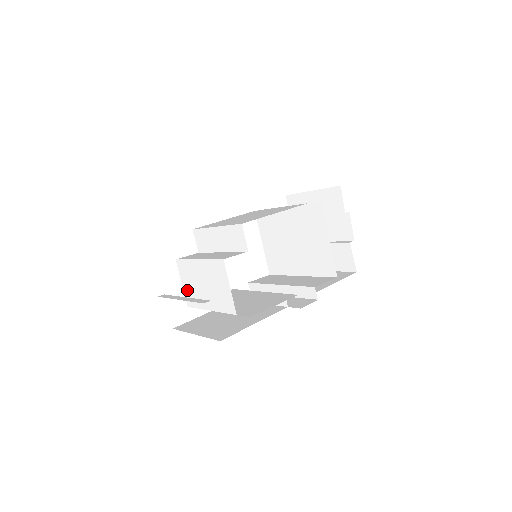
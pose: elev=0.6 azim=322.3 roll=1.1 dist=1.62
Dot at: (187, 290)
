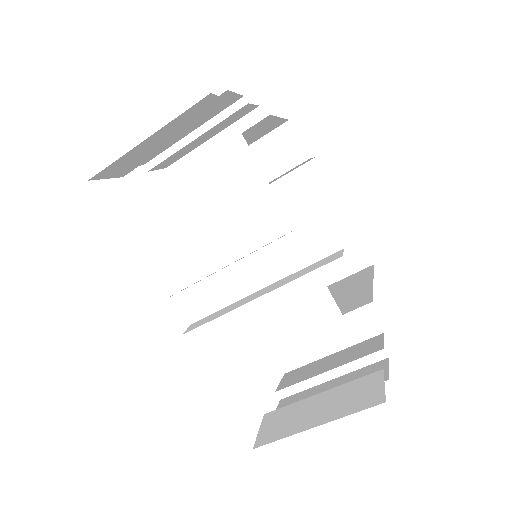
Dot at: occluded
